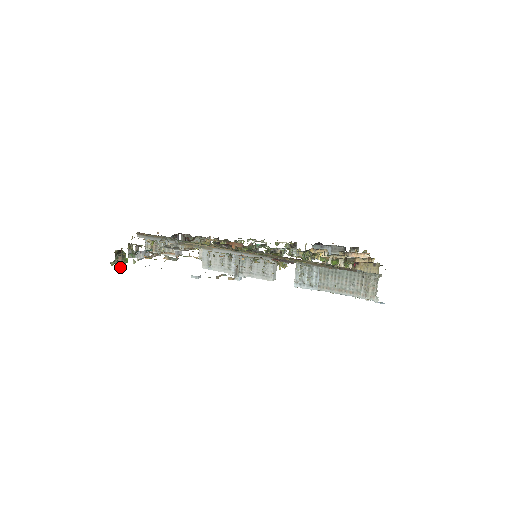
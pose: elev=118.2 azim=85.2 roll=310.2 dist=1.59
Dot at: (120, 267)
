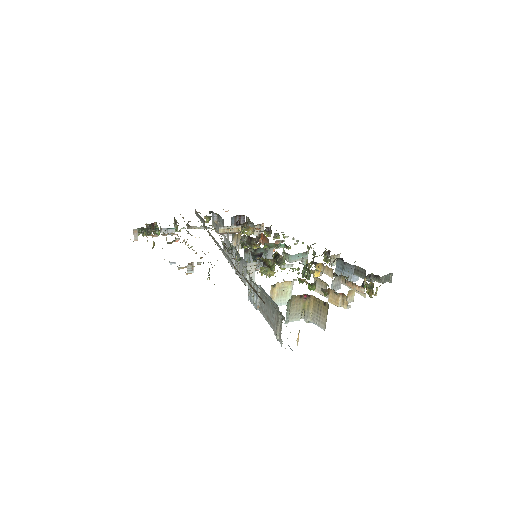
Dot at: (136, 238)
